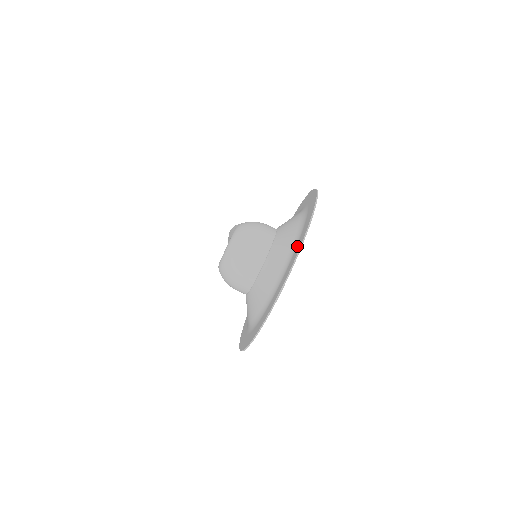
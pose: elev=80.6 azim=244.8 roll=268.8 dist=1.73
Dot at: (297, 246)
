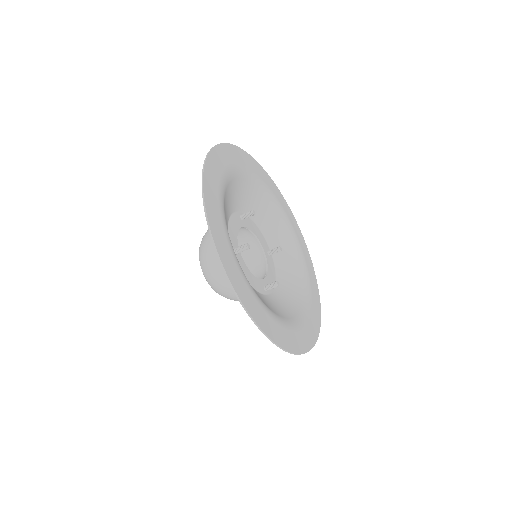
Dot at: (213, 192)
